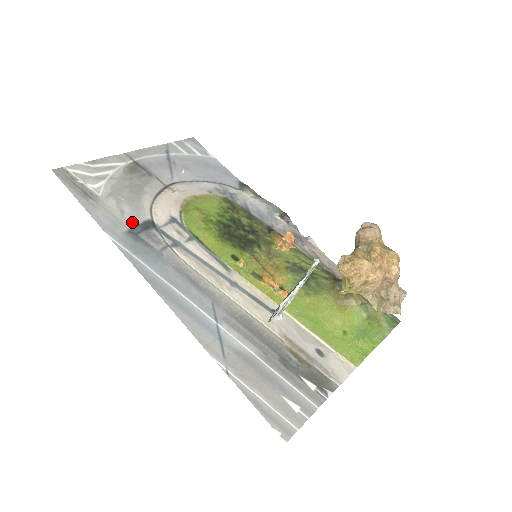
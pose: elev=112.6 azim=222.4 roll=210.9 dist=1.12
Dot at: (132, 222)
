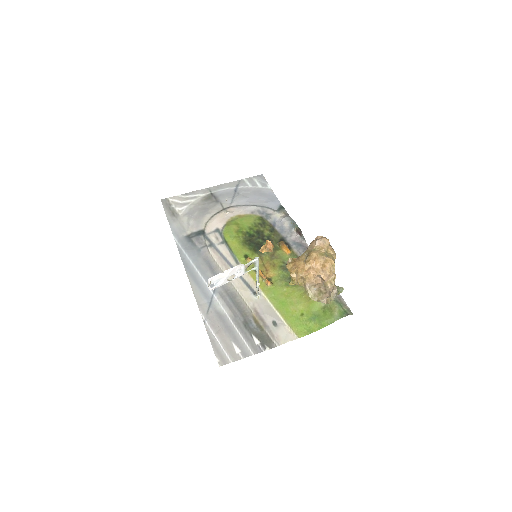
Dot at: (192, 231)
